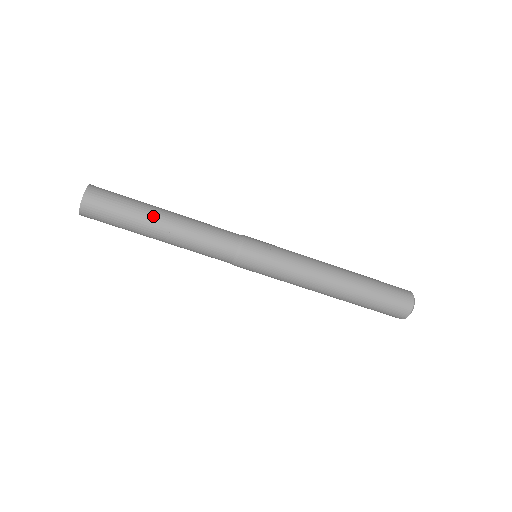
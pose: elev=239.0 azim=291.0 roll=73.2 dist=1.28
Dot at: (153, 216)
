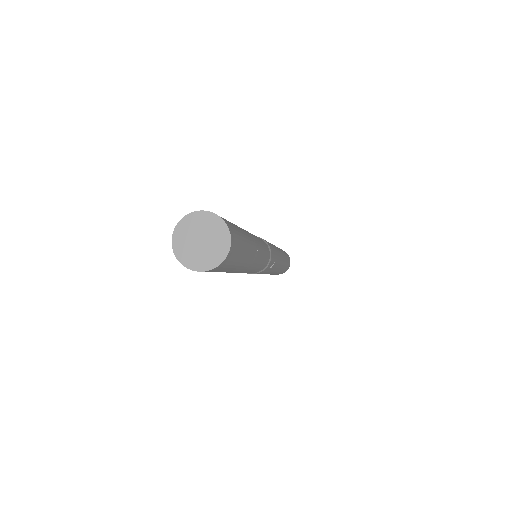
Dot at: (242, 269)
